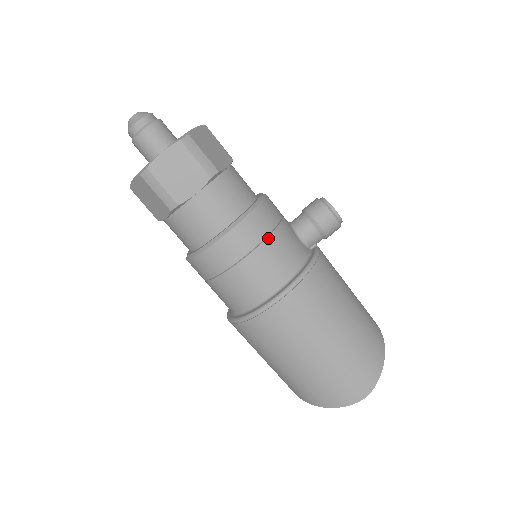
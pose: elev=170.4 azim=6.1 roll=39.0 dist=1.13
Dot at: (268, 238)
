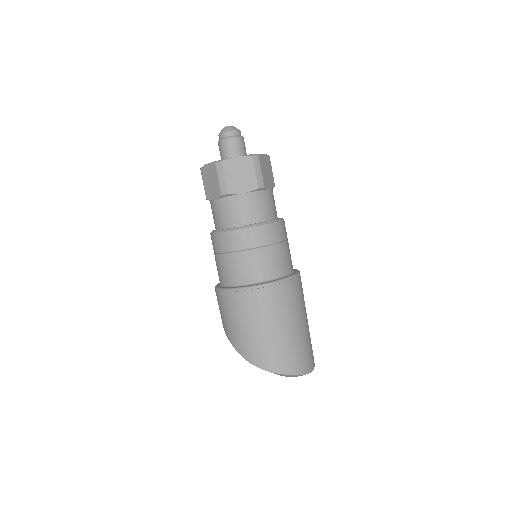
Dot at: occluded
